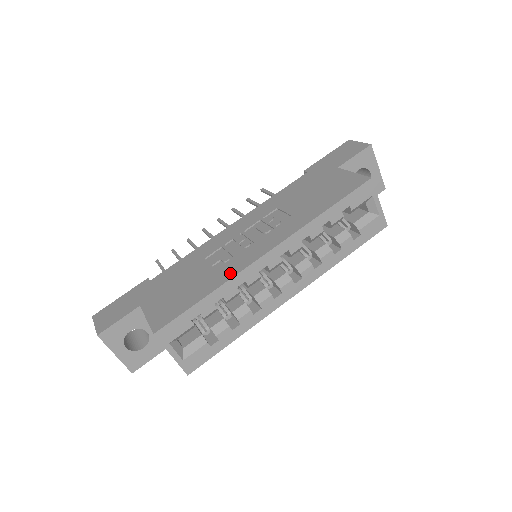
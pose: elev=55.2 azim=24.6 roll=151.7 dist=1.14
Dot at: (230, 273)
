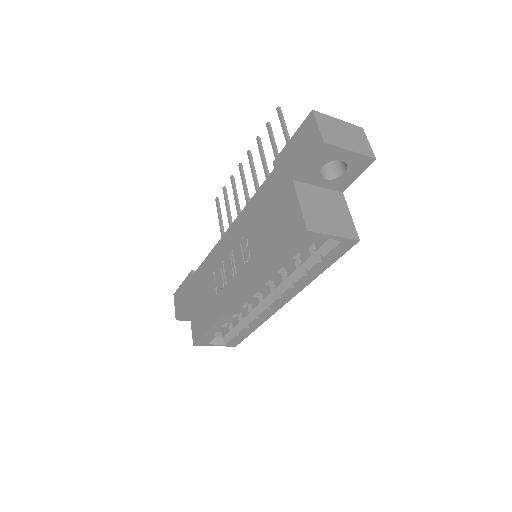
Dot at: (221, 309)
